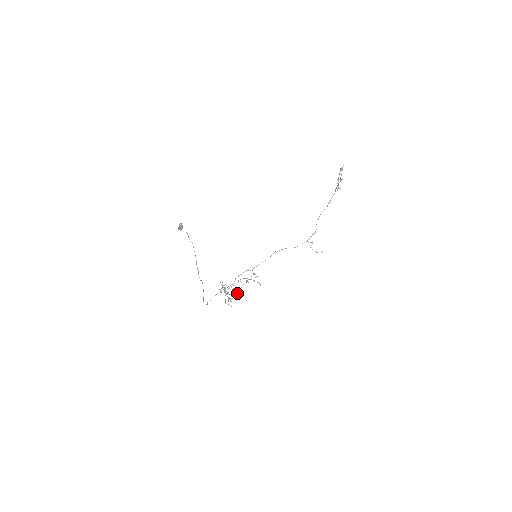
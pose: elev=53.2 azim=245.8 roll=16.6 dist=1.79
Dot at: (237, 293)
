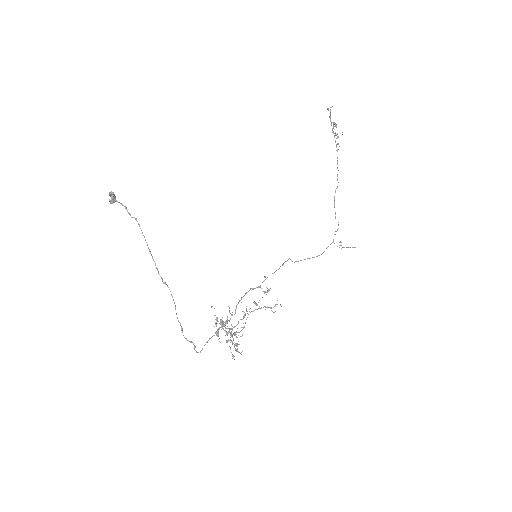
Dot at: occluded
